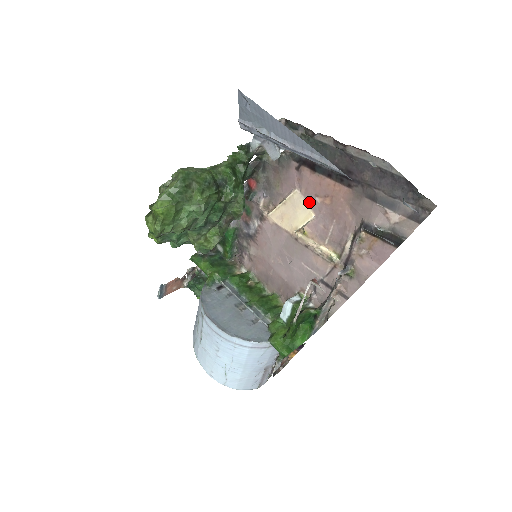
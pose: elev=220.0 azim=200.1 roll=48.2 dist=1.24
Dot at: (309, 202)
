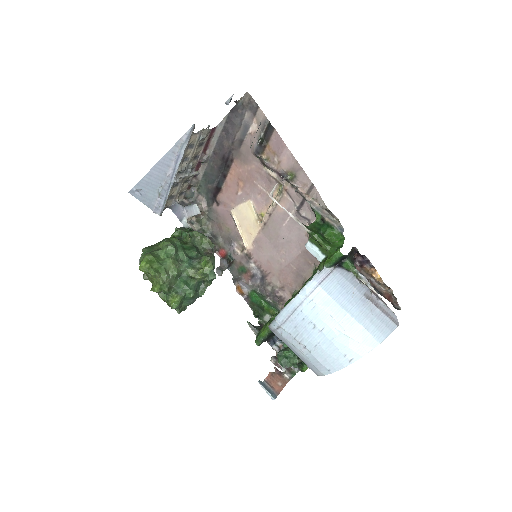
Dot at: (241, 202)
